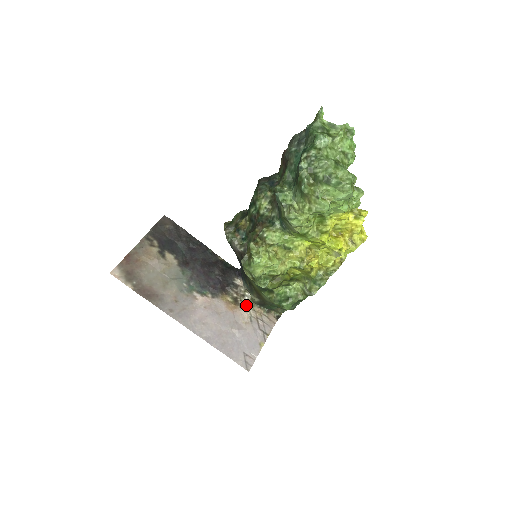
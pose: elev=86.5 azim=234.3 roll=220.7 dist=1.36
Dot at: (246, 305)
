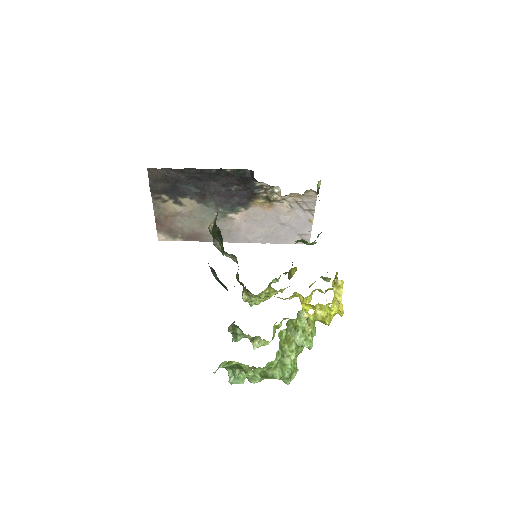
Dot at: (280, 198)
